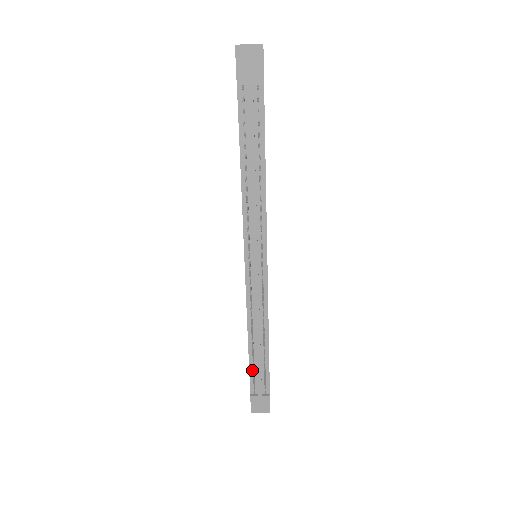
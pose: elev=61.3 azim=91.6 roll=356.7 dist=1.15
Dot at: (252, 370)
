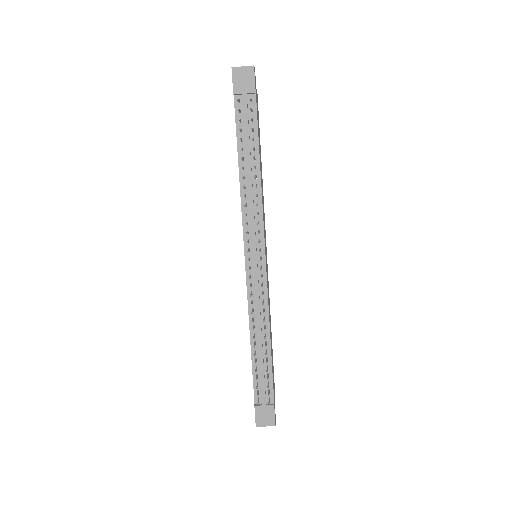
Dot at: (255, 376)
